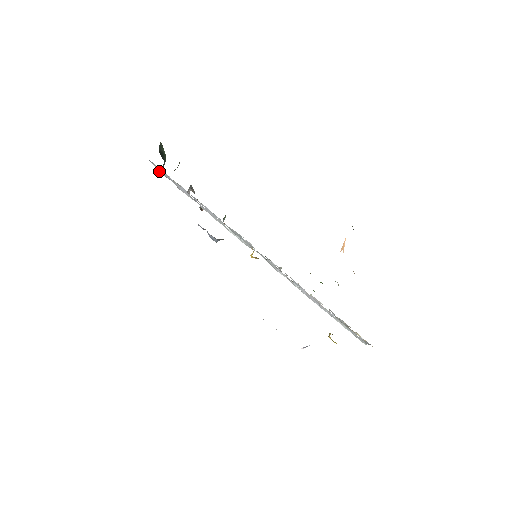
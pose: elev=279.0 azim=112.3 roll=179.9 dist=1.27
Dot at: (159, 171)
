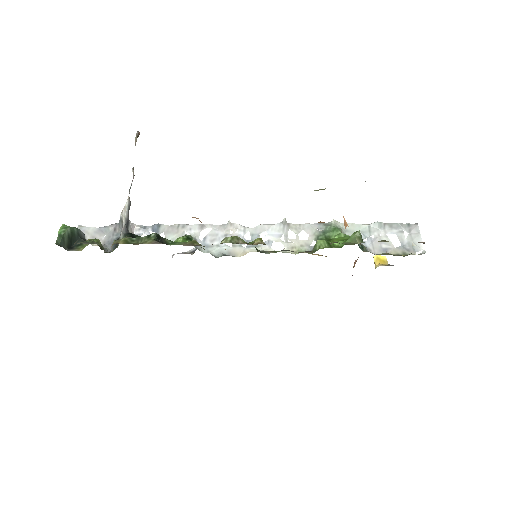
Dot at: (83, 228)
